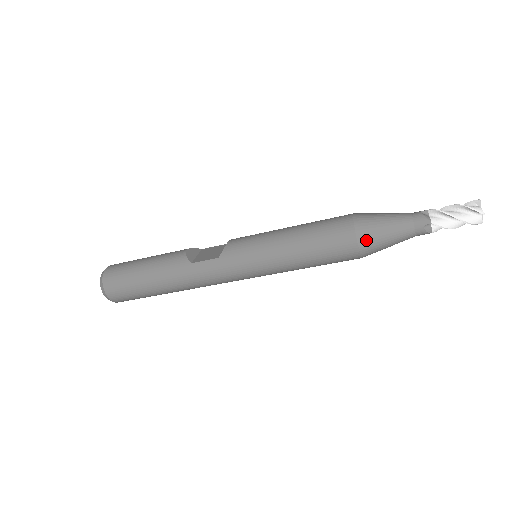
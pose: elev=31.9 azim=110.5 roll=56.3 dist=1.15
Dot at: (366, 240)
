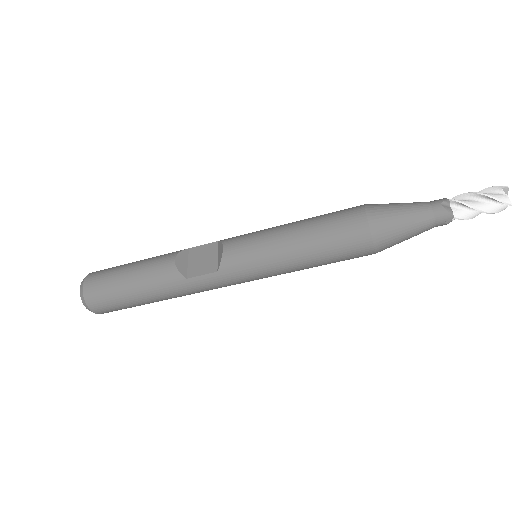
Dot at: (383, 244)
